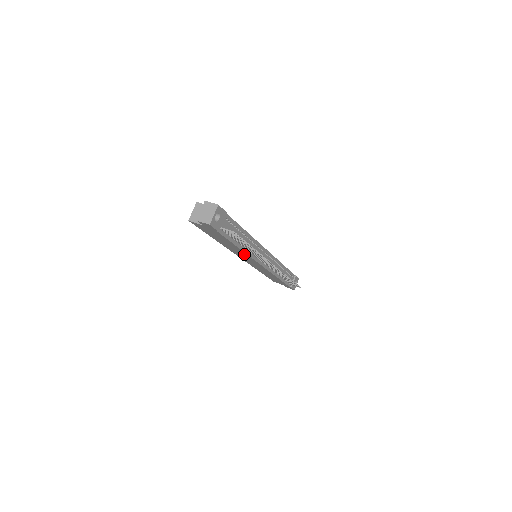
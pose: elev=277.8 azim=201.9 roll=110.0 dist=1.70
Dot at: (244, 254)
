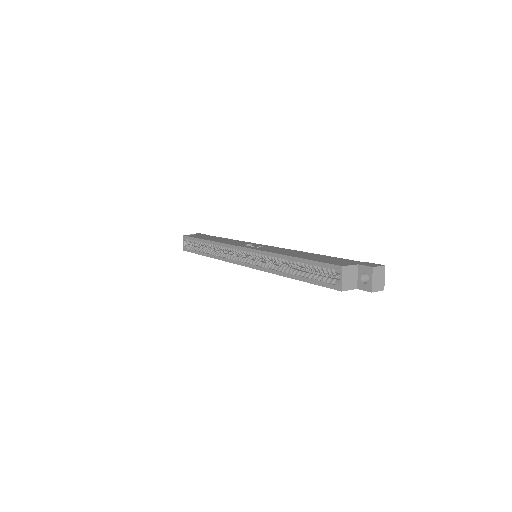
Dot at: occluded
